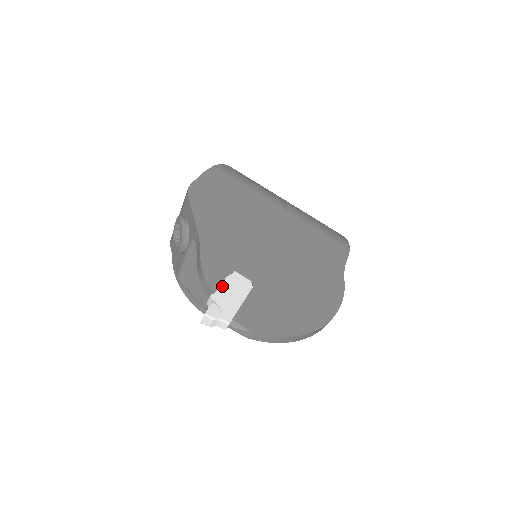
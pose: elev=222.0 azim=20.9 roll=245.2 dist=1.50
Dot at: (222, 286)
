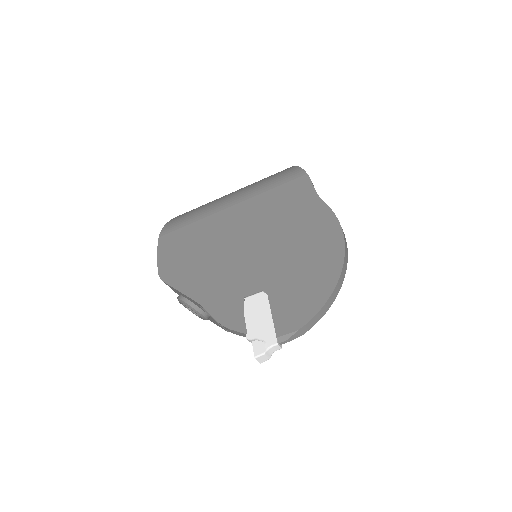
Dot at: (247, 321)
